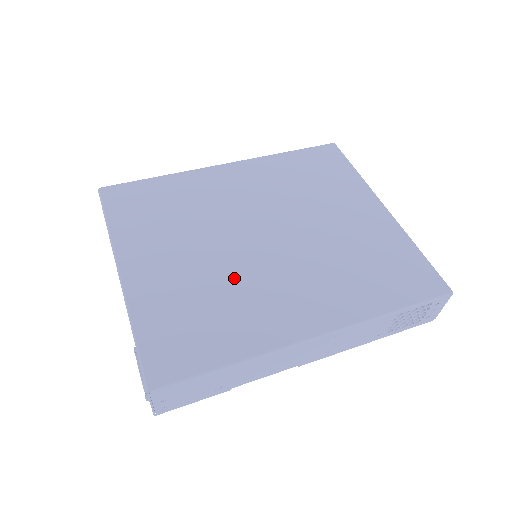
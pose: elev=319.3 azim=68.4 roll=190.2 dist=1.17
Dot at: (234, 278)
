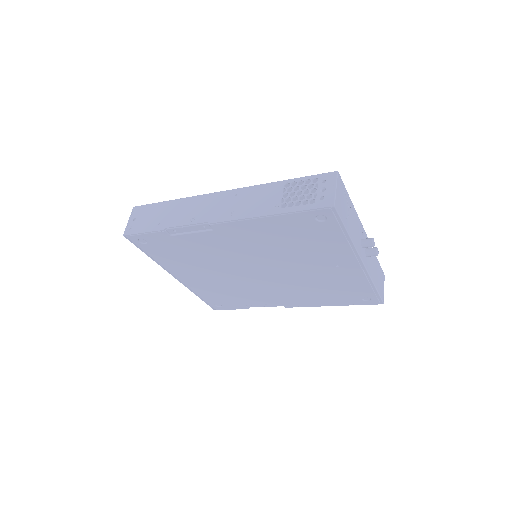
Dot at: occluded
